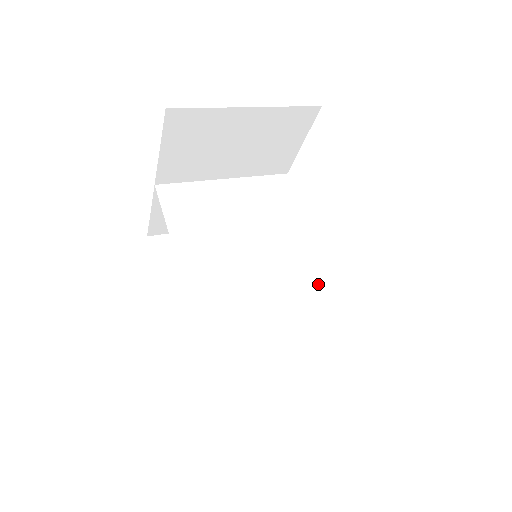
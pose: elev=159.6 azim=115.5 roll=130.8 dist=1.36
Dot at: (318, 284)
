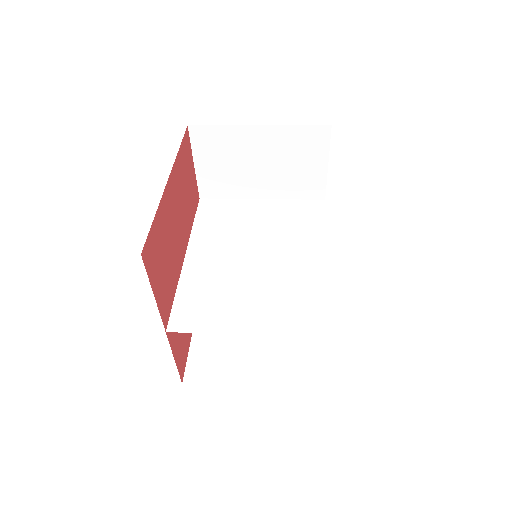
Dot at: (307, 288)
